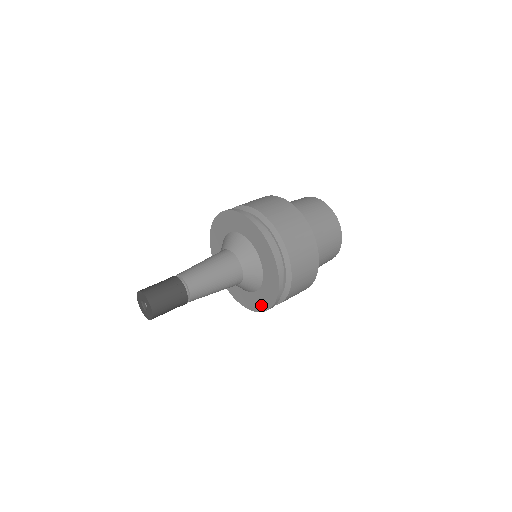
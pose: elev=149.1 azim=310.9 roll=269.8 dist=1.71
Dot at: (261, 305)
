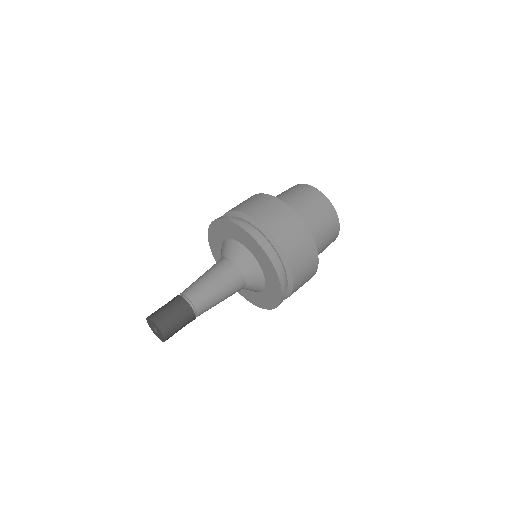
Dot at: occluded
